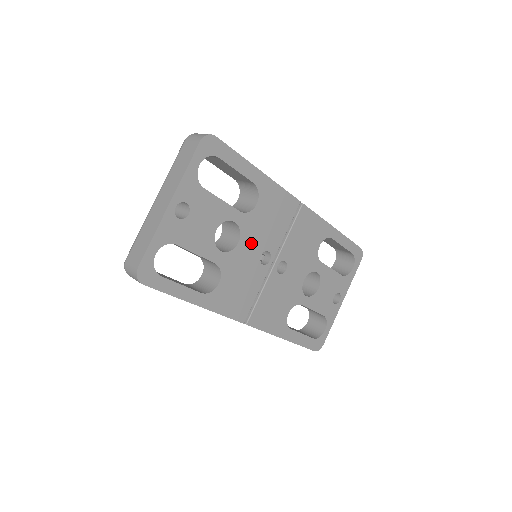
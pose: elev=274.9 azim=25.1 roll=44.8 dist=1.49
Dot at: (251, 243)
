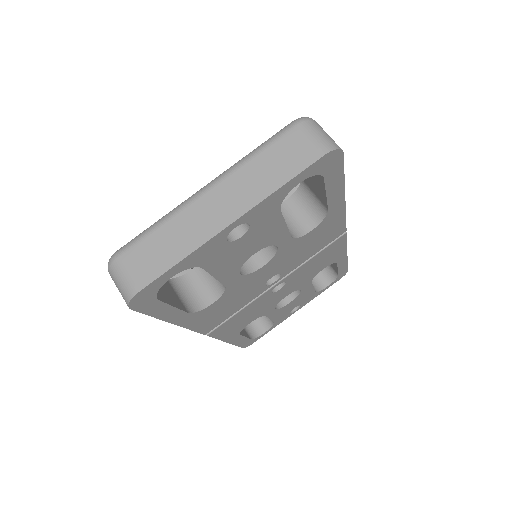
Dot at: (273, 266)
